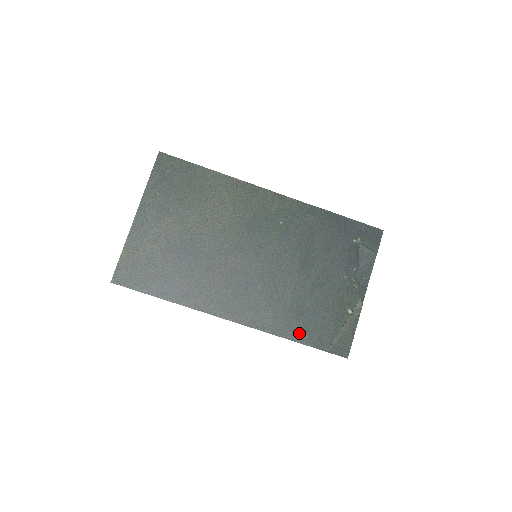
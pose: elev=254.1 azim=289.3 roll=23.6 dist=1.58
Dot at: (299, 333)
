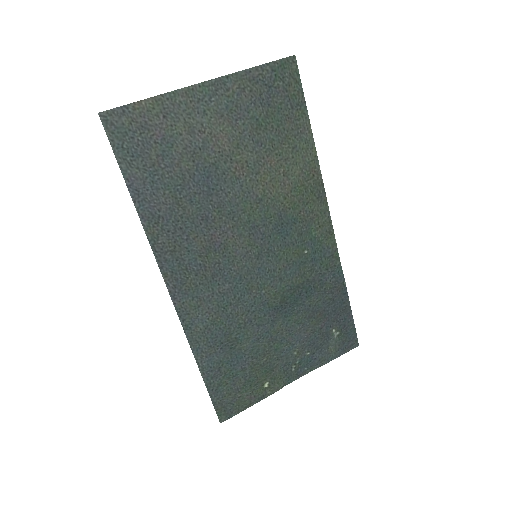
Dot at: (210, 363)
